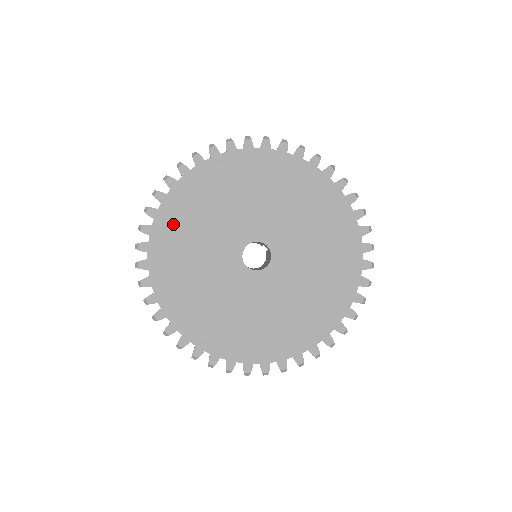
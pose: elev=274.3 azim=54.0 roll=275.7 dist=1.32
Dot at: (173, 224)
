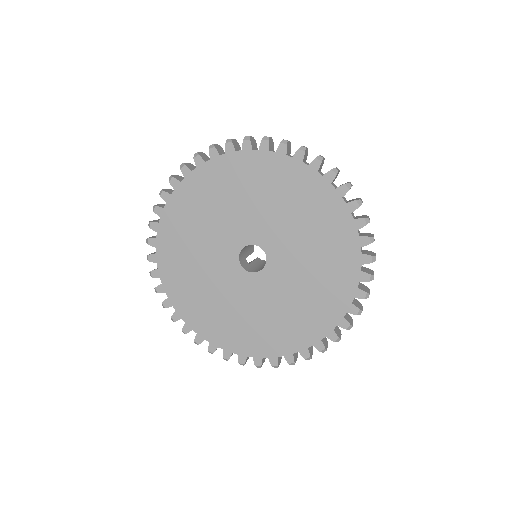
Dot at: (177, 223)
